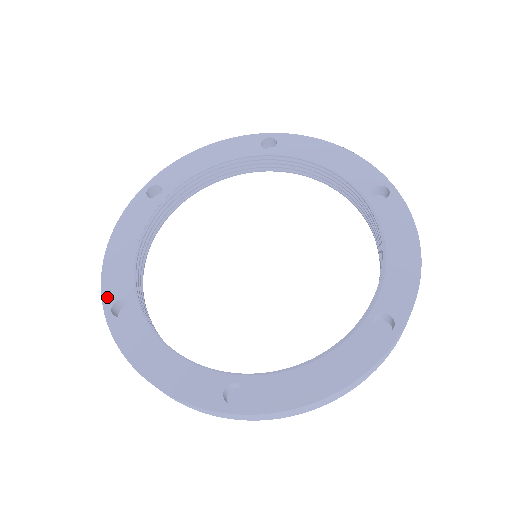
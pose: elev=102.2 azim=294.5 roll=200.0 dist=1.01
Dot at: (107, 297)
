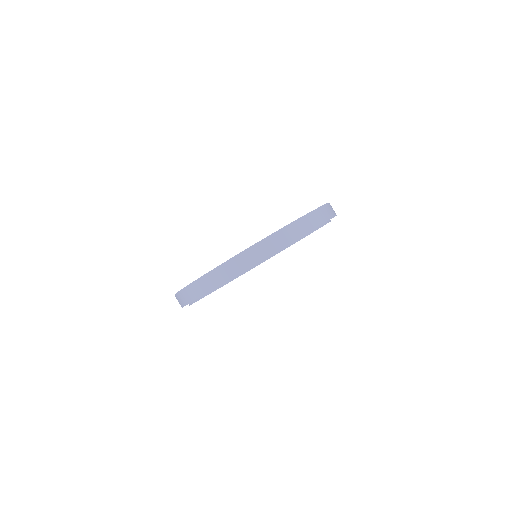
Dot at: occluded
